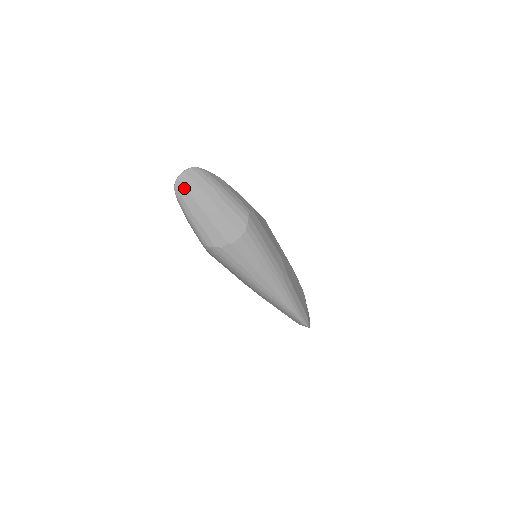
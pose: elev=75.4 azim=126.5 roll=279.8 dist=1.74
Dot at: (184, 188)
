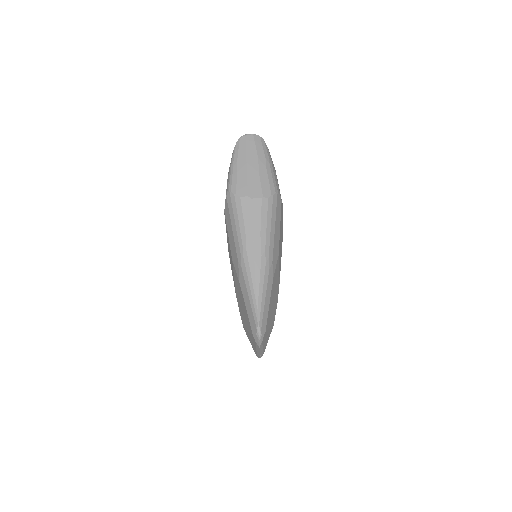
Dot at: (245, 142)
